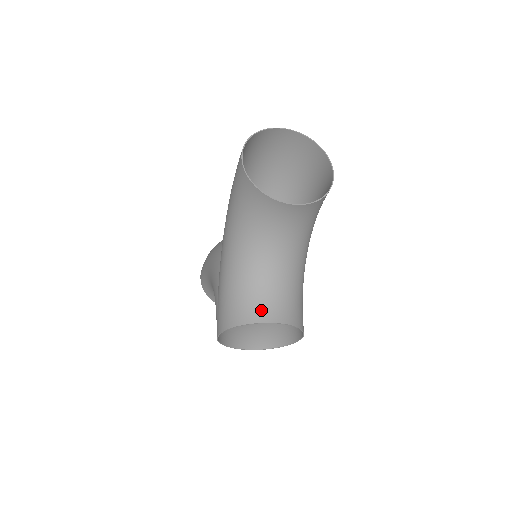
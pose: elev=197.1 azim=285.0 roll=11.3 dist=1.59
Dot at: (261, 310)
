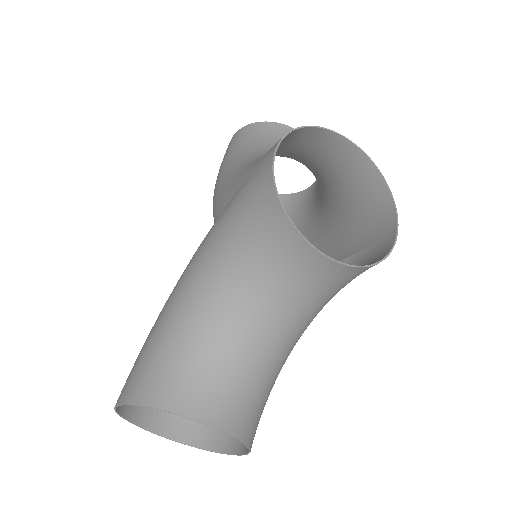
Dot at: (324, 143)
